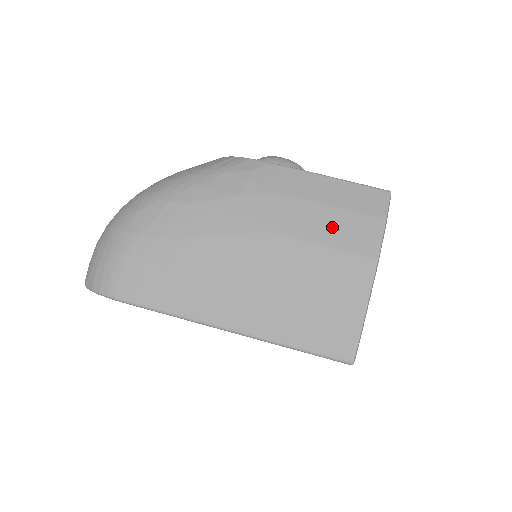
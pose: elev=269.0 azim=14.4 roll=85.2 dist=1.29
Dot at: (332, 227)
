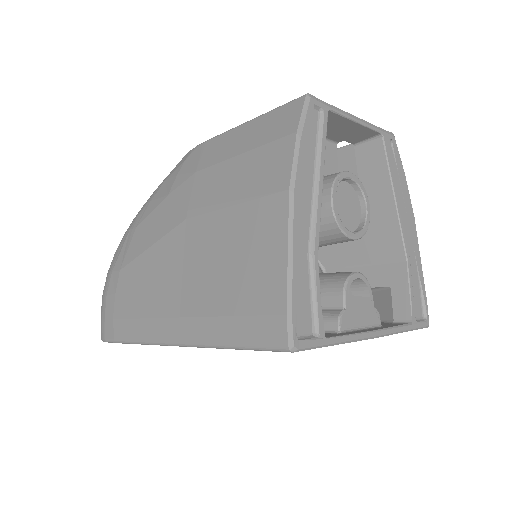
Dot at: (241, 177)
